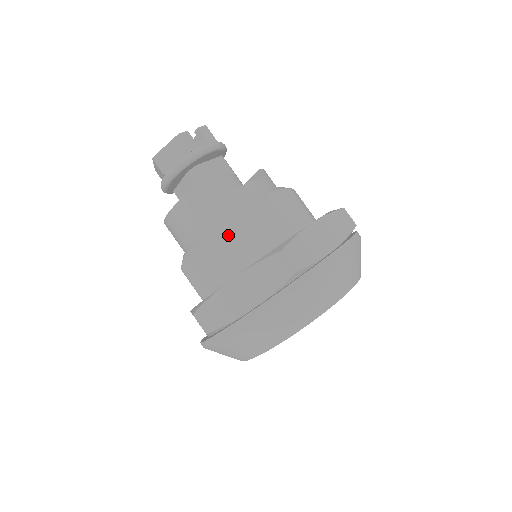
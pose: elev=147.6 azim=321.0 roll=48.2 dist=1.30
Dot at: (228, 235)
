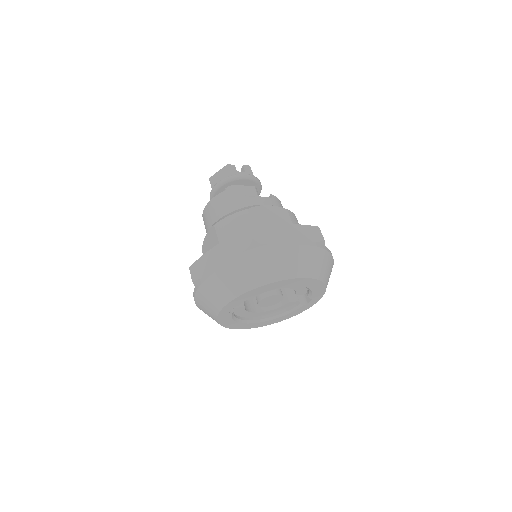
Dot at: (227, 221)
